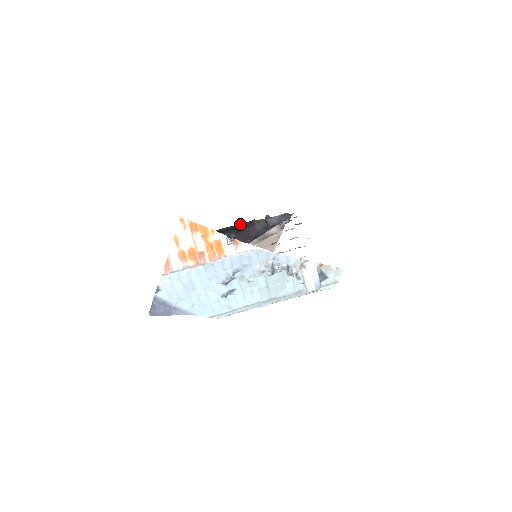
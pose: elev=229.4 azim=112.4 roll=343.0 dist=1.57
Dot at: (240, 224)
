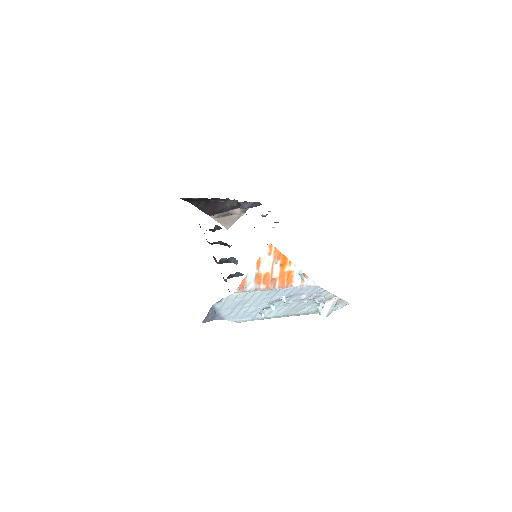
Dot at: (214, 198)
